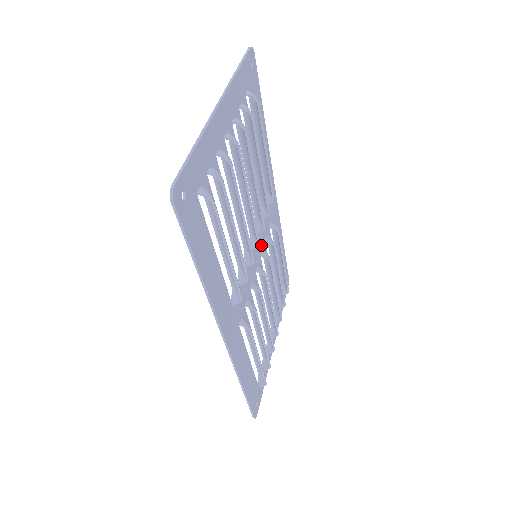
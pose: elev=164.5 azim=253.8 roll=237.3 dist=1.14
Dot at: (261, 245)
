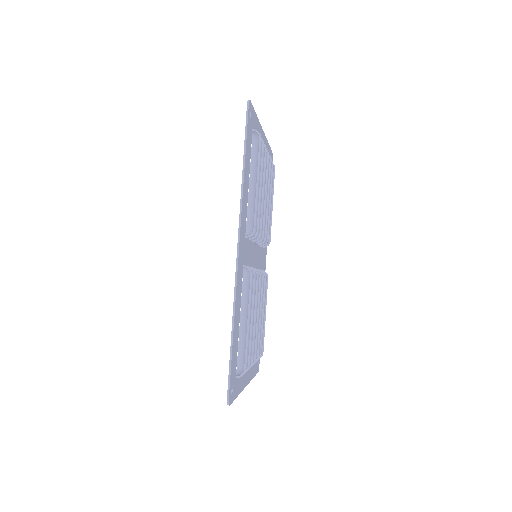
Dot at: (257, 264)
